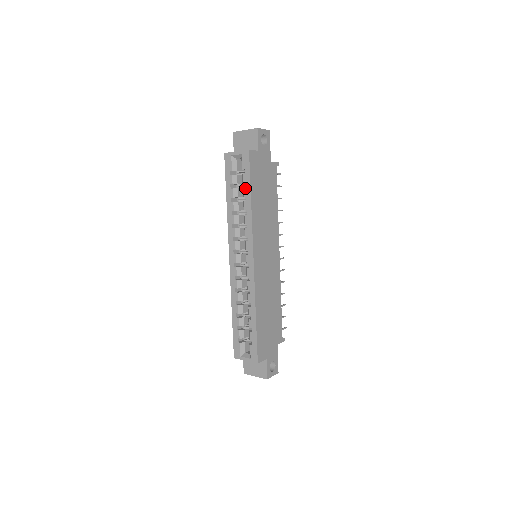
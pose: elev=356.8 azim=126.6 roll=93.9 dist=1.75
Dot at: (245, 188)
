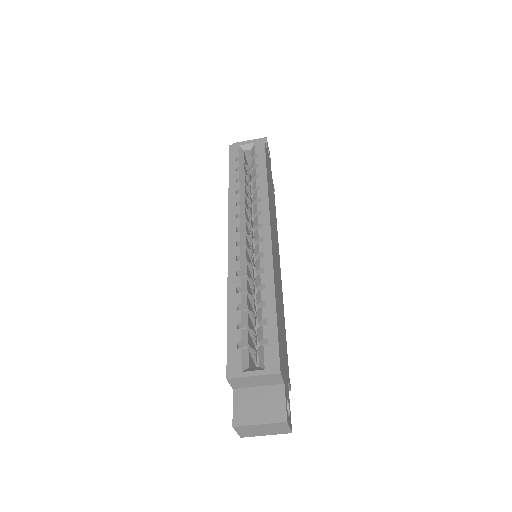
Dot at: (258, 167)
